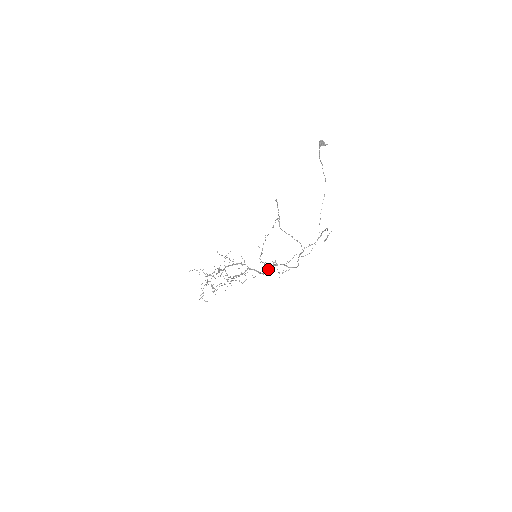
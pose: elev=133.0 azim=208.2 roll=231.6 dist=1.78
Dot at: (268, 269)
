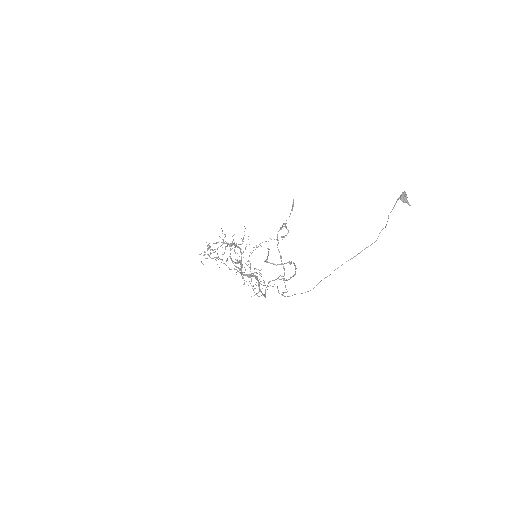
Dot at: occluded
